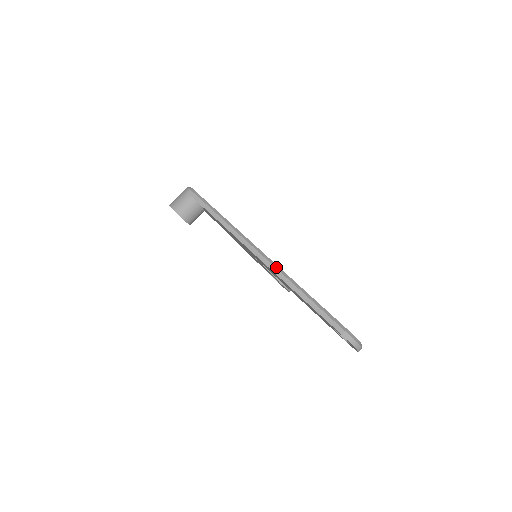
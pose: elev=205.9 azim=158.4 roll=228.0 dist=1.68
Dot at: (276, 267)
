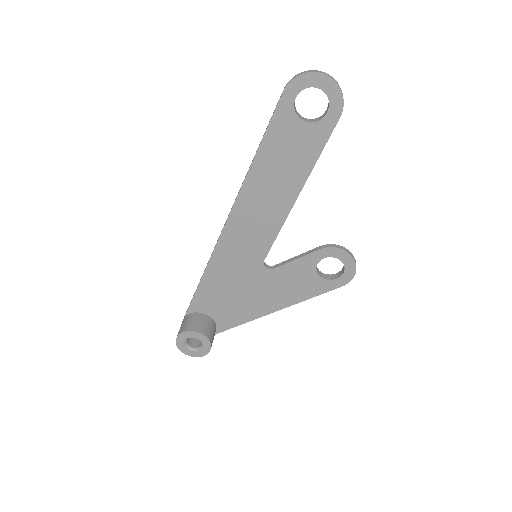
Dot at: occluded
